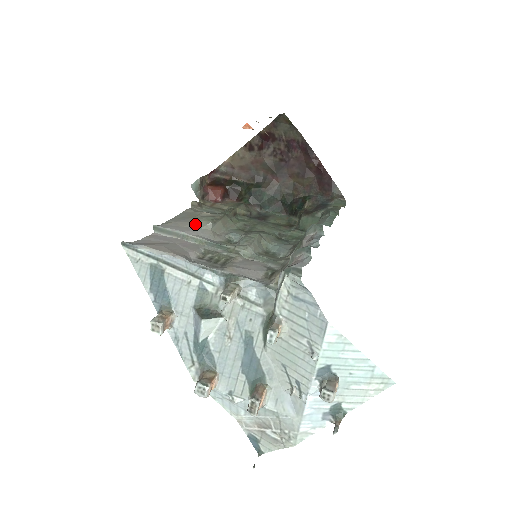
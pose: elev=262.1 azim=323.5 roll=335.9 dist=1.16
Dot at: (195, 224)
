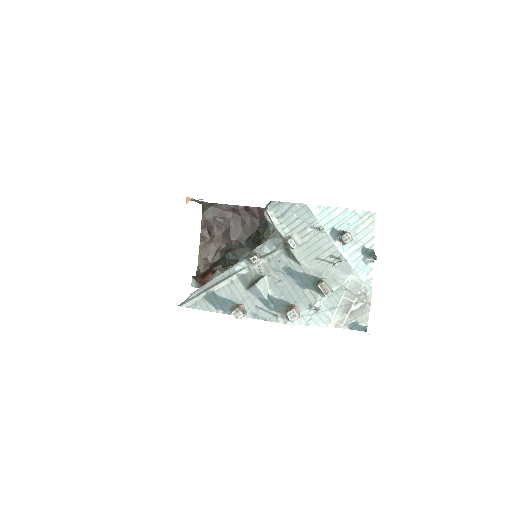
Dot at: (210, 279)
